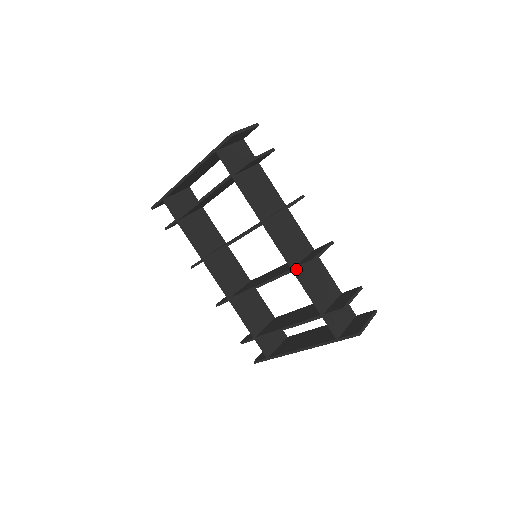
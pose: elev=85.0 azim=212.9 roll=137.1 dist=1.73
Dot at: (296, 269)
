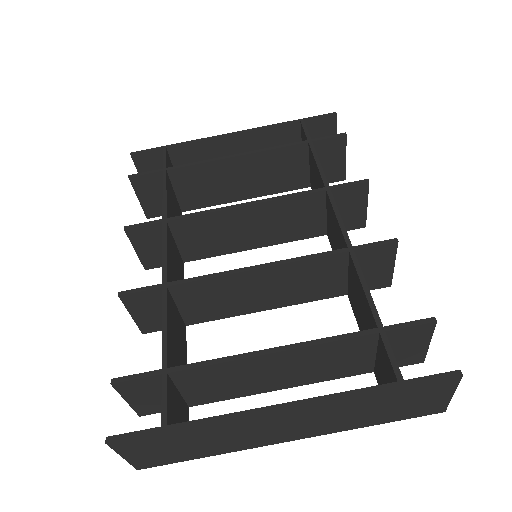
Dot at: (358, 248)
